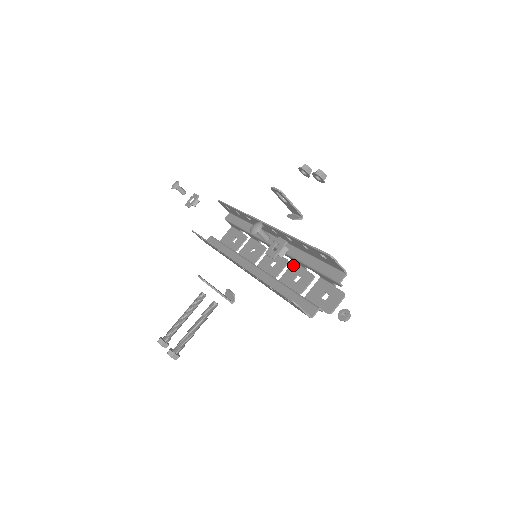
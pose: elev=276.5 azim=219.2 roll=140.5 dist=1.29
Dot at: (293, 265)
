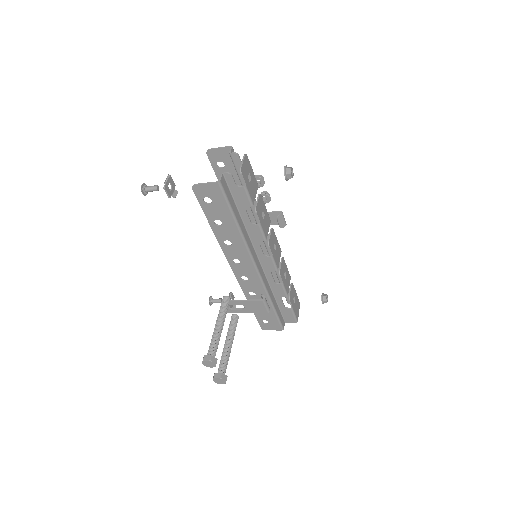
Dot at: (268, 221)
